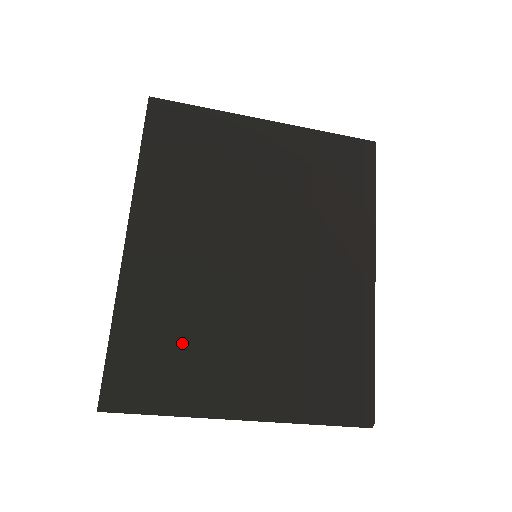
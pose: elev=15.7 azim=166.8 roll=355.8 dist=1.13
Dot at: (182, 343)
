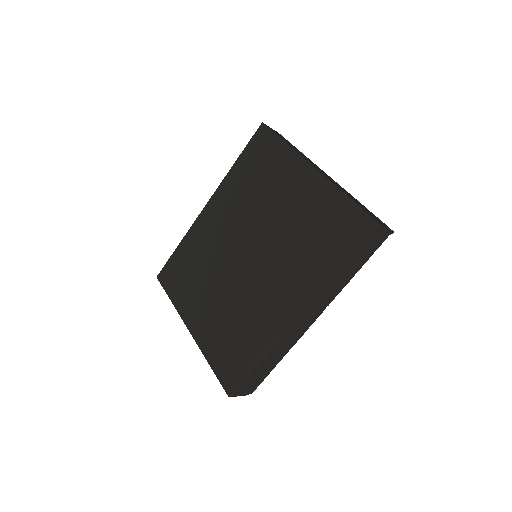
Dot at: (193, 274)
